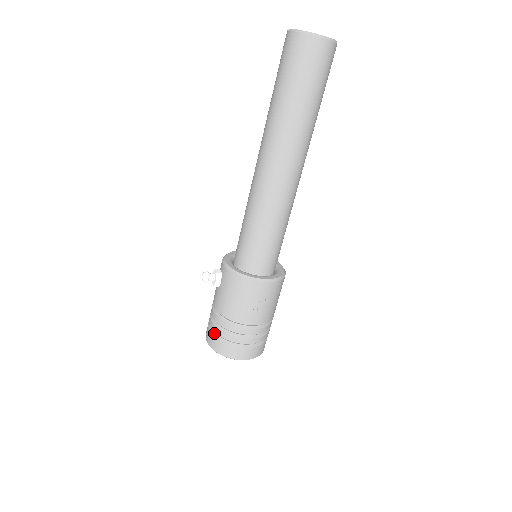
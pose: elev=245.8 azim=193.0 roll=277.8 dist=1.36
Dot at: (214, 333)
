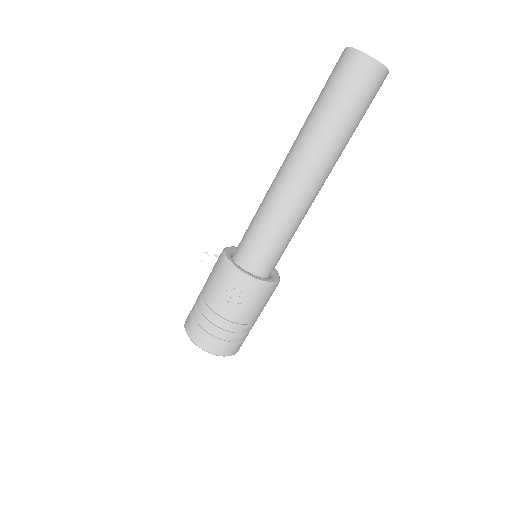
Dot at: (192, 315)
